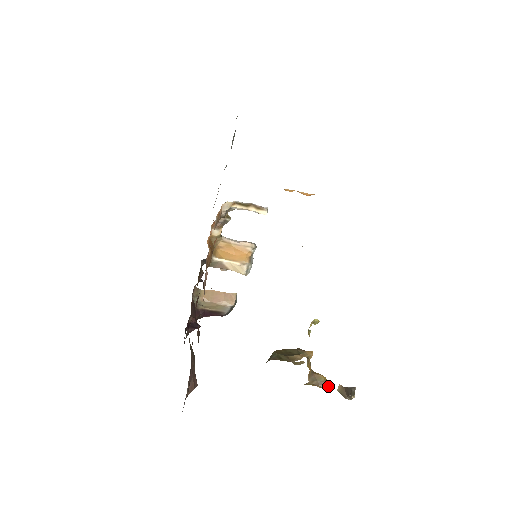
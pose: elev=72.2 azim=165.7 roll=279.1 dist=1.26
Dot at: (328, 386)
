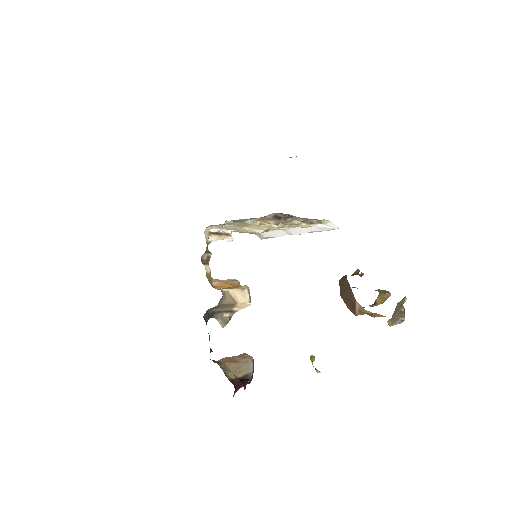
Dot at: (389, 292)
